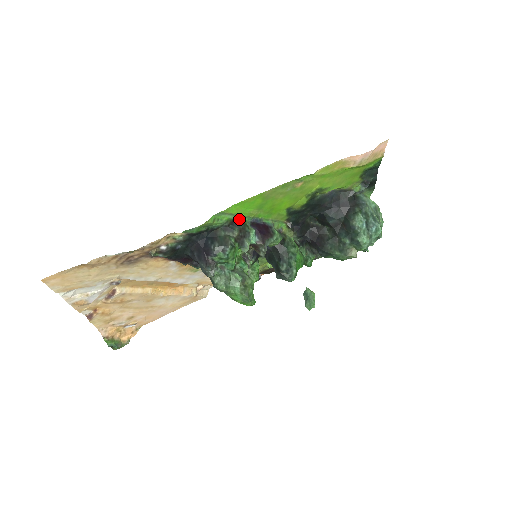
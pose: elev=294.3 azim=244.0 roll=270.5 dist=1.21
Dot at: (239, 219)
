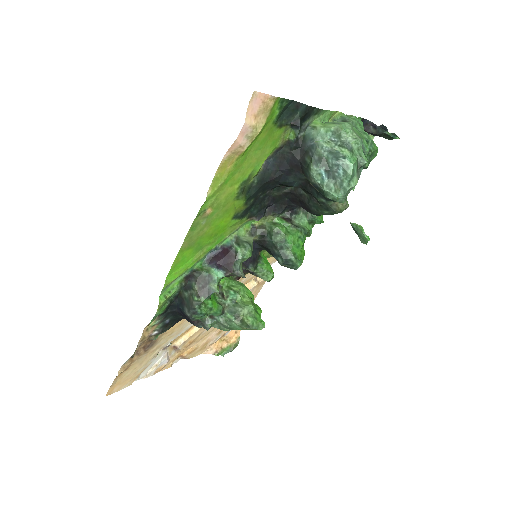
Dot at: (191, 271)
